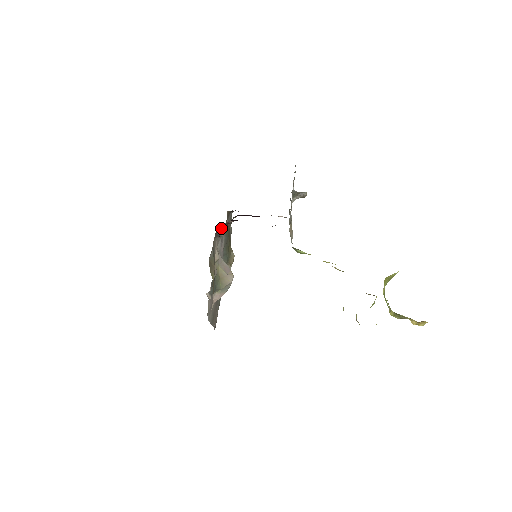
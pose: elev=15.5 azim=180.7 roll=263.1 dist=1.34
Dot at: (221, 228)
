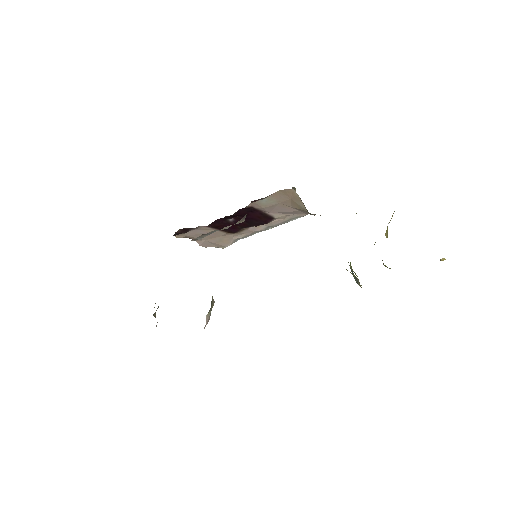
Dot at: occluded
